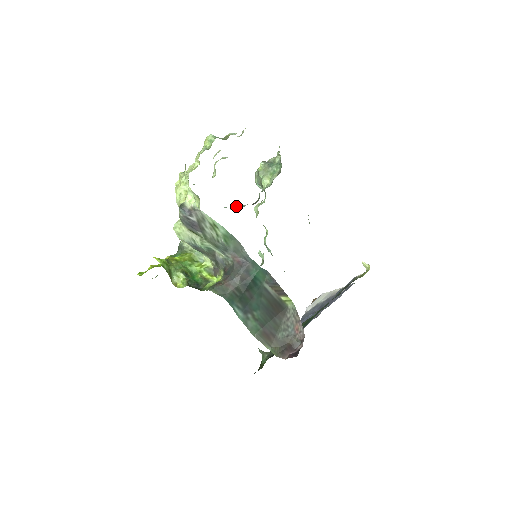
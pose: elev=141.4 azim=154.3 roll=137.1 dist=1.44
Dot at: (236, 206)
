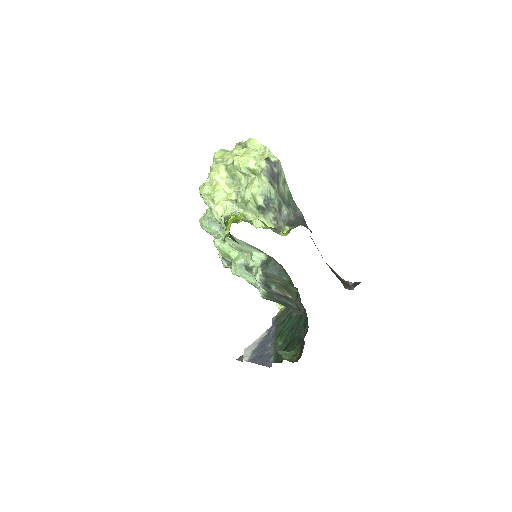
Dot at: occluded
